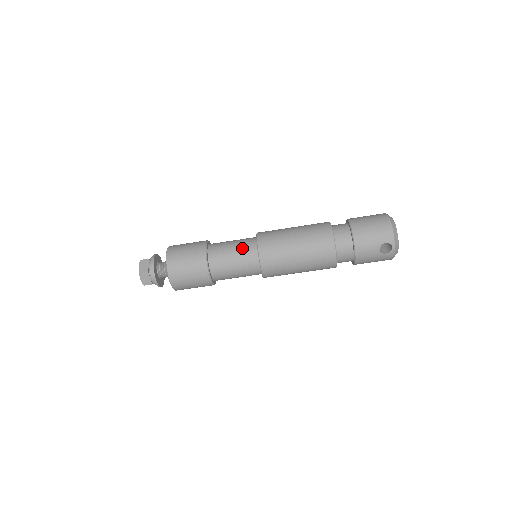
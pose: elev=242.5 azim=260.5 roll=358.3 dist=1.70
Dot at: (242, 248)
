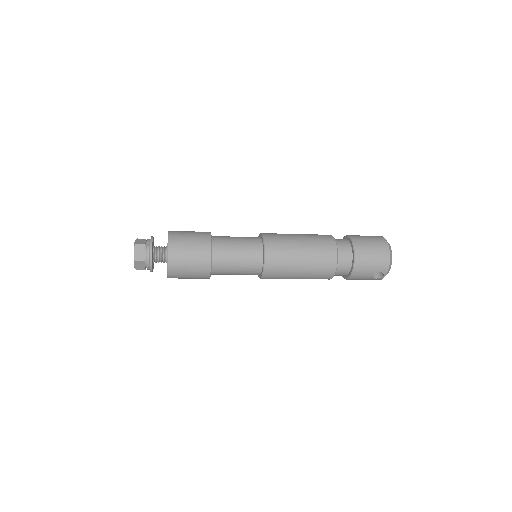
Dot at: (248, 254)
